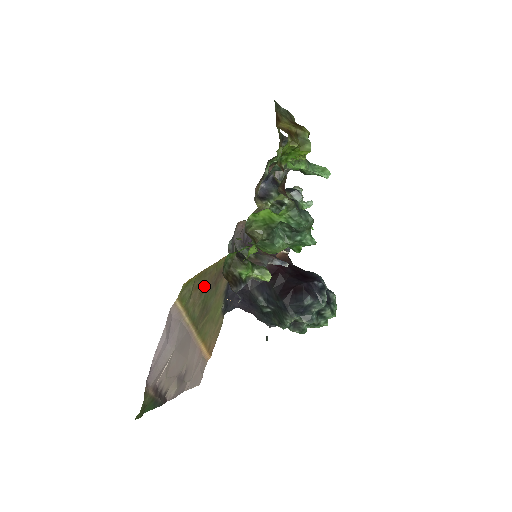
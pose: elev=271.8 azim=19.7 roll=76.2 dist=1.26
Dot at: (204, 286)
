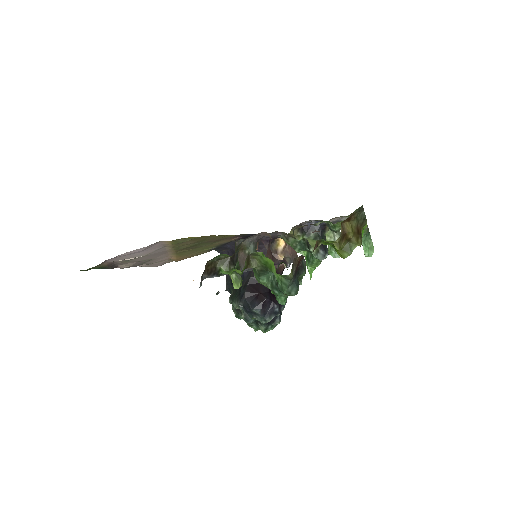
Dot at: (203, 240)
